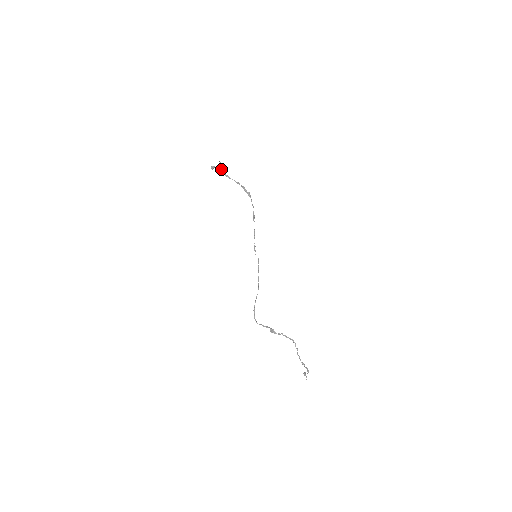
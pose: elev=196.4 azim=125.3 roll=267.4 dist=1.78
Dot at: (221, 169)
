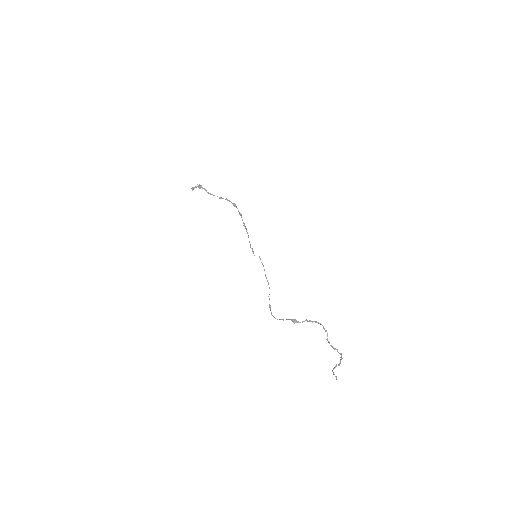
Dot at: (203, 188)
